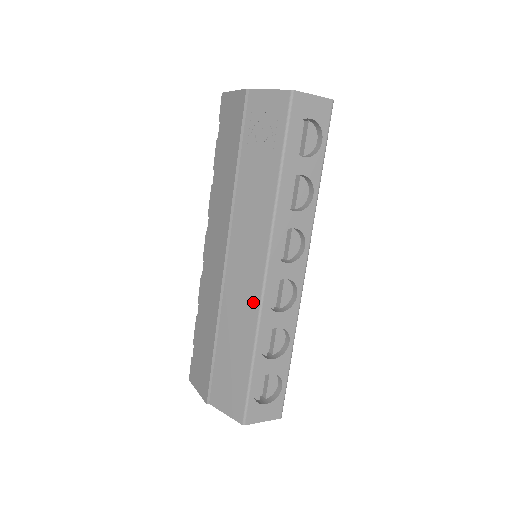
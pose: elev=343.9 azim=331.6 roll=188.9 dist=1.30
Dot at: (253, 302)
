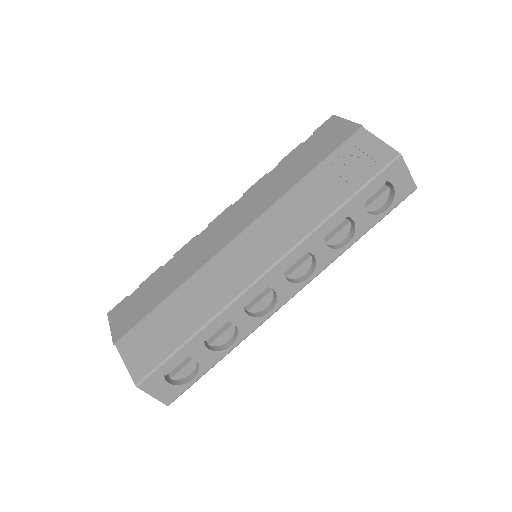
Dot at: (235, 287)
